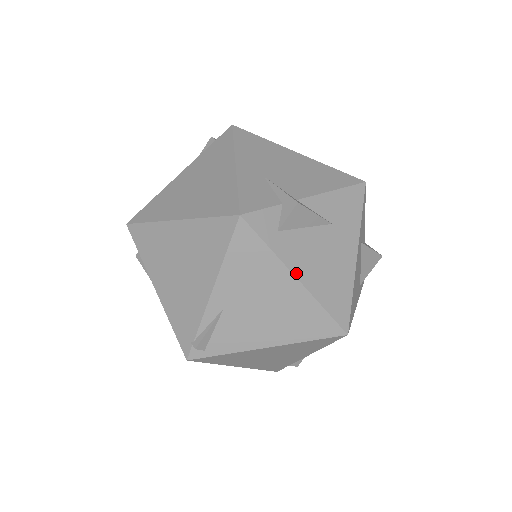
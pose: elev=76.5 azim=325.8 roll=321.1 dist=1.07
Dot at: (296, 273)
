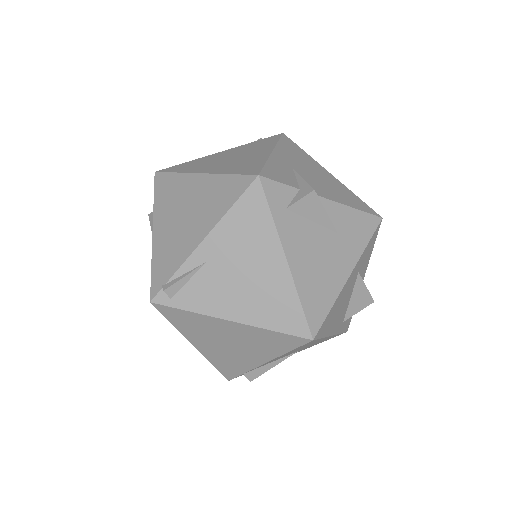
Dot at: (287, 254)
